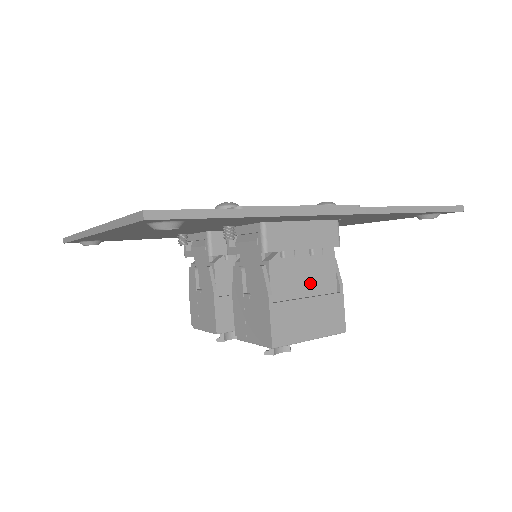
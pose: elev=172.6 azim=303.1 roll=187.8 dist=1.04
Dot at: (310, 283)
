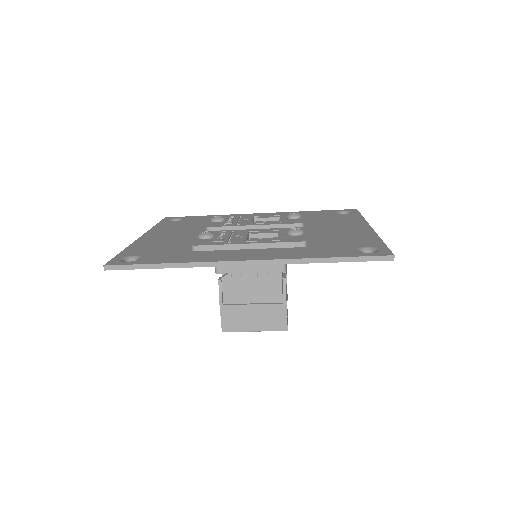
Dot at: (257, 294)
